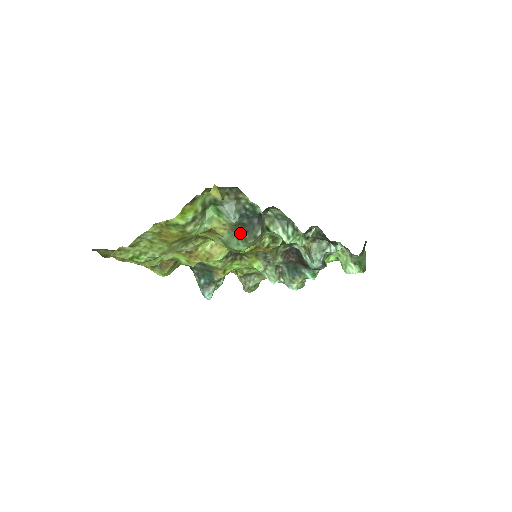
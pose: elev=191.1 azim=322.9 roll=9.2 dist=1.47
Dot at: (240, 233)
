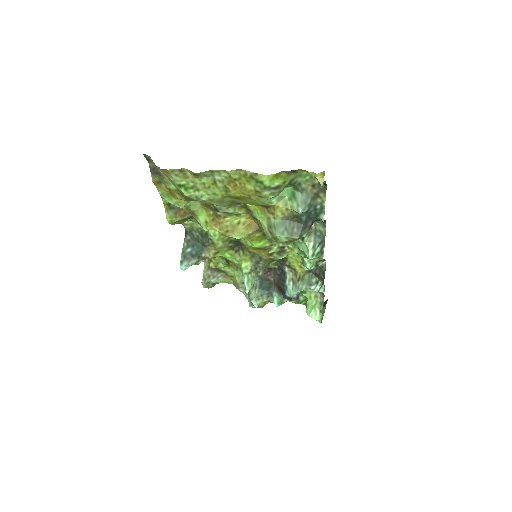
Dot at: (291, 225)
